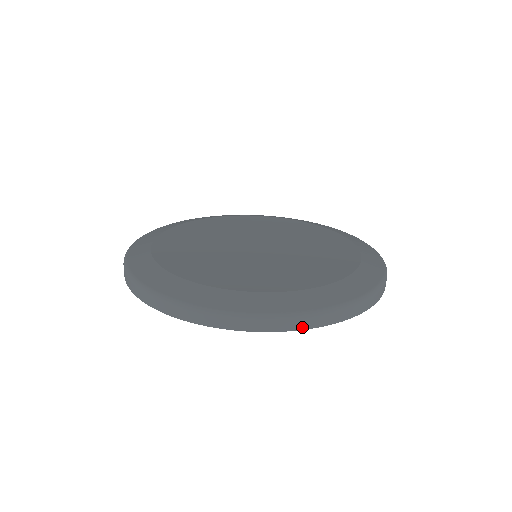
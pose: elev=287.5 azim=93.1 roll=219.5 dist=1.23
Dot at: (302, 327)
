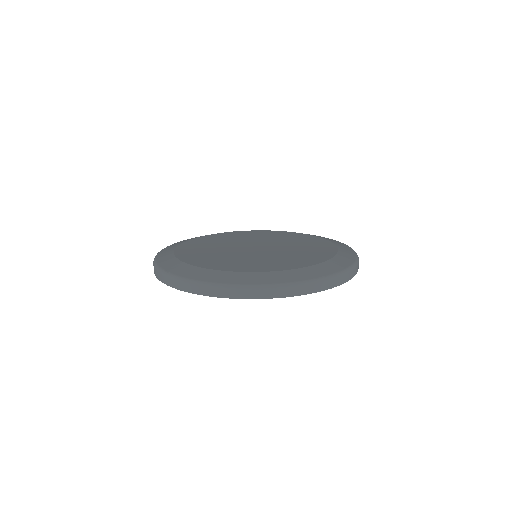
Dot at: (330, 287)
